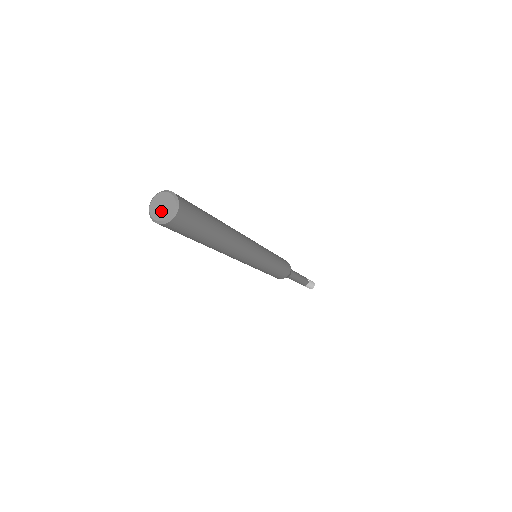
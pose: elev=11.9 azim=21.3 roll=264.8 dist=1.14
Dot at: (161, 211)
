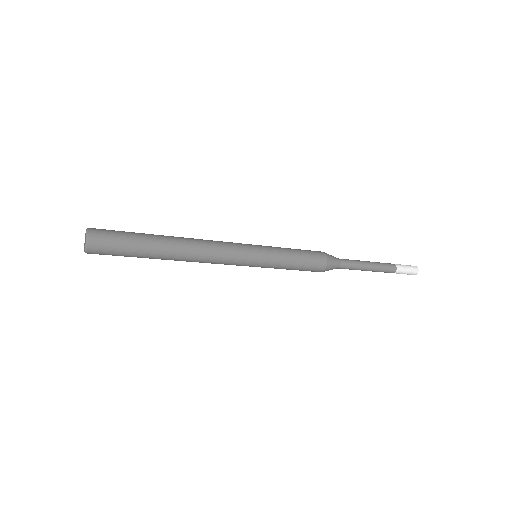
Dot at: (85, 242)
